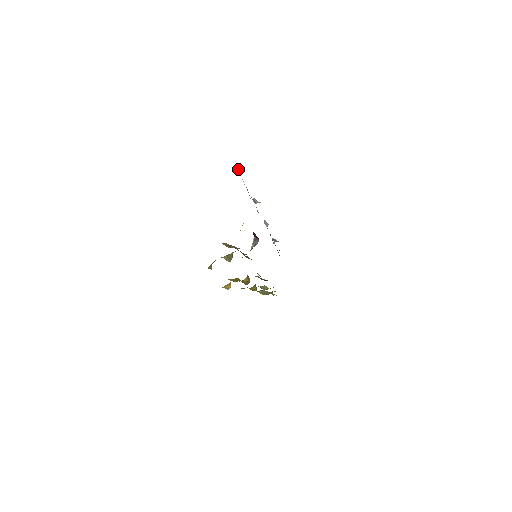
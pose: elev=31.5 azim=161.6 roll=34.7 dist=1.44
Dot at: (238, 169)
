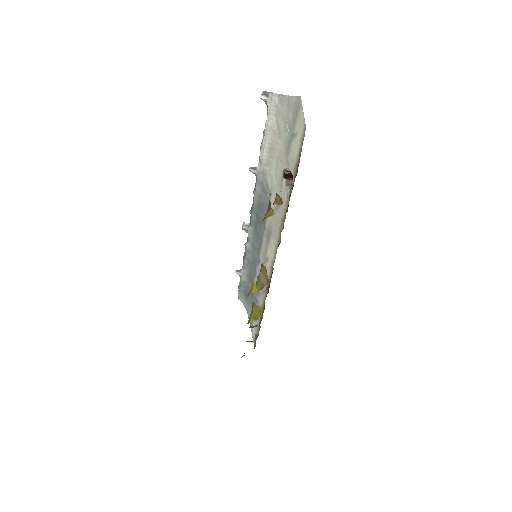
Dot at: (261, 95)
